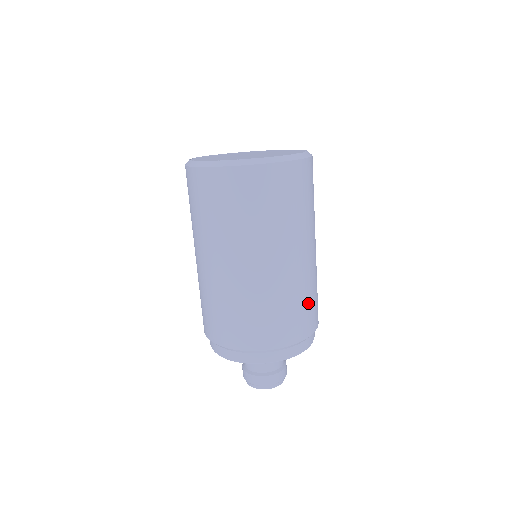
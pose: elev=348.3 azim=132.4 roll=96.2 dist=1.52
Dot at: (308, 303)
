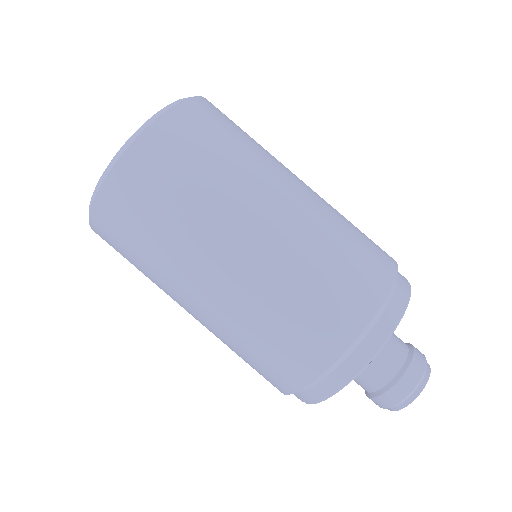
Dot at: (297, 313)
